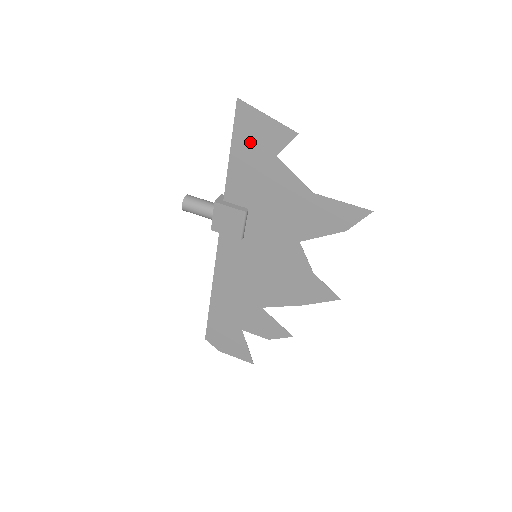
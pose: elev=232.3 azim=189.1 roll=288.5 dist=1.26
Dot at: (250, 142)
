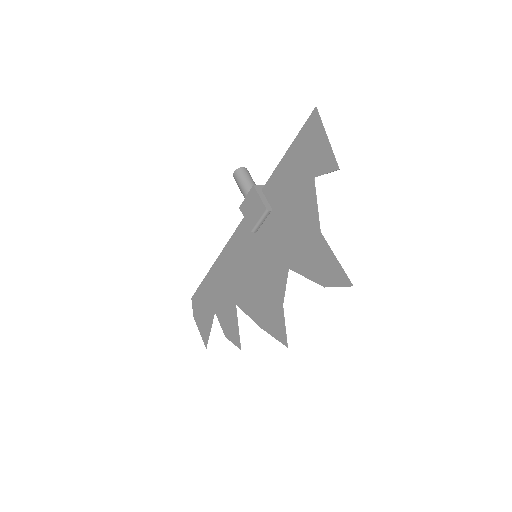
Dot at: (304, 152)
